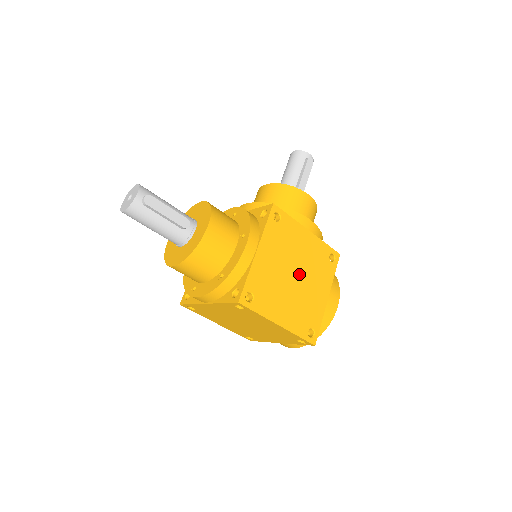
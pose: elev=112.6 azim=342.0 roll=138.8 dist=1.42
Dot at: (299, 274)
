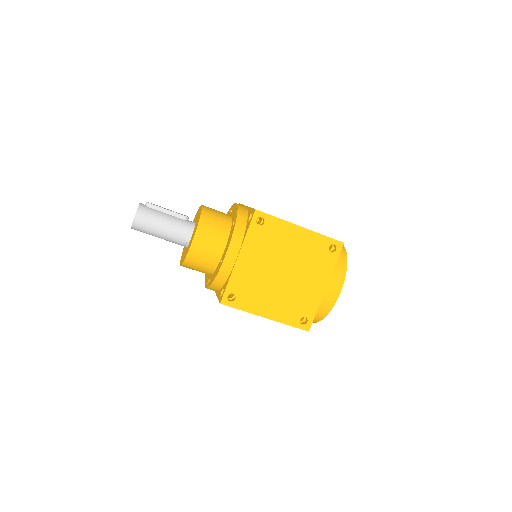
Dot at: occluded
